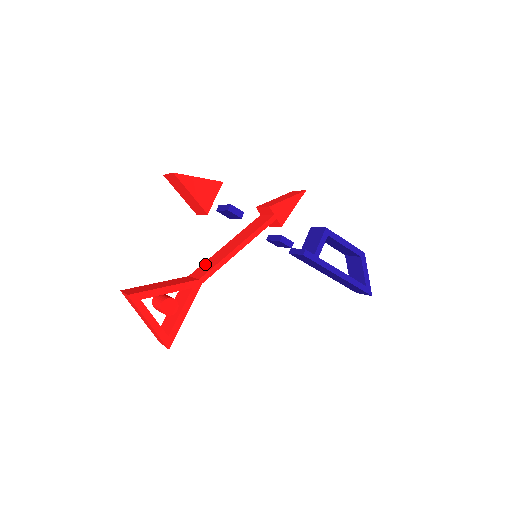
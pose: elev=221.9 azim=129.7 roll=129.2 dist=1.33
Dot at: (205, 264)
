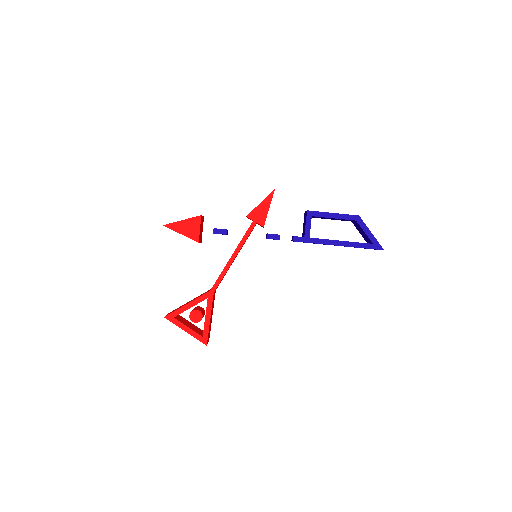
Dot at: occluded
